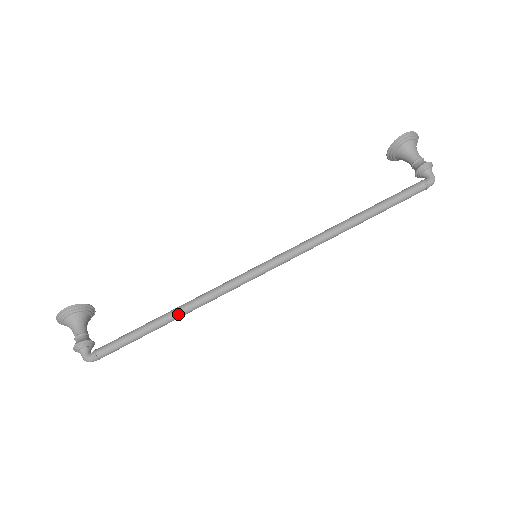
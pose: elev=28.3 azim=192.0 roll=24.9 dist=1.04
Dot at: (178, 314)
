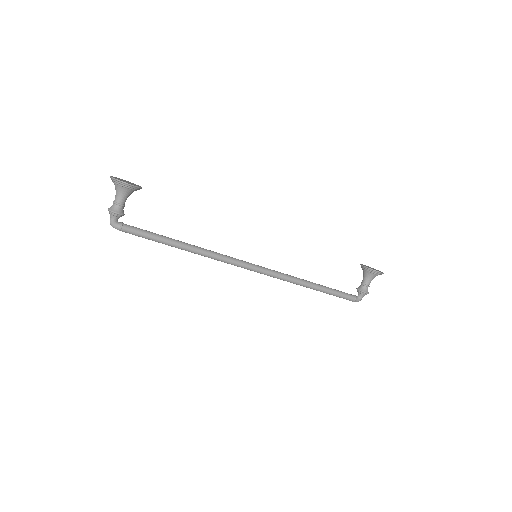
Dot at: (189, 251)
